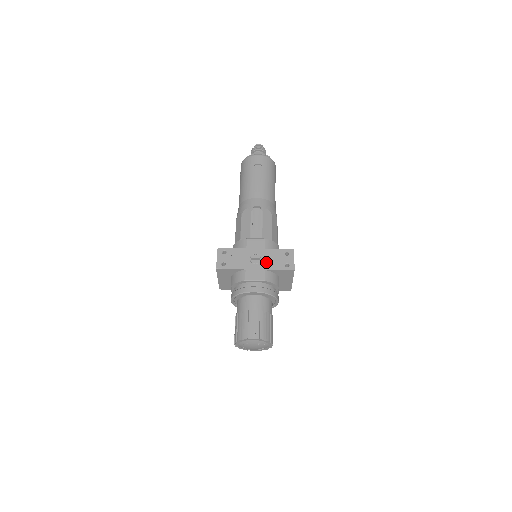
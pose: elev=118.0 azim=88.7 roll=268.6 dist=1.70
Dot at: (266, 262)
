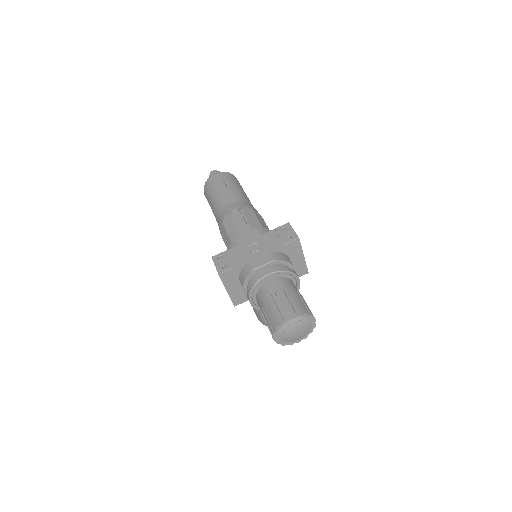
Dot at: (266, 245)
